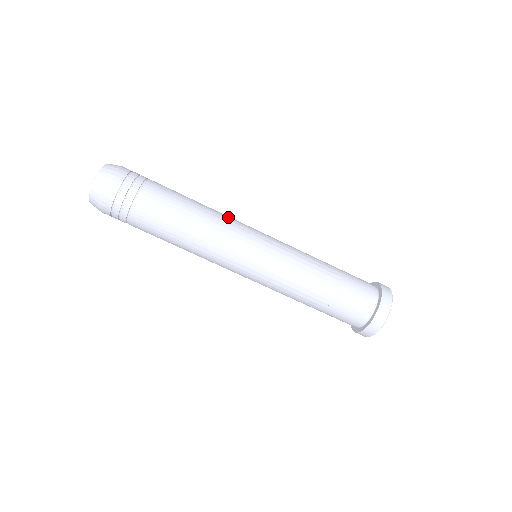
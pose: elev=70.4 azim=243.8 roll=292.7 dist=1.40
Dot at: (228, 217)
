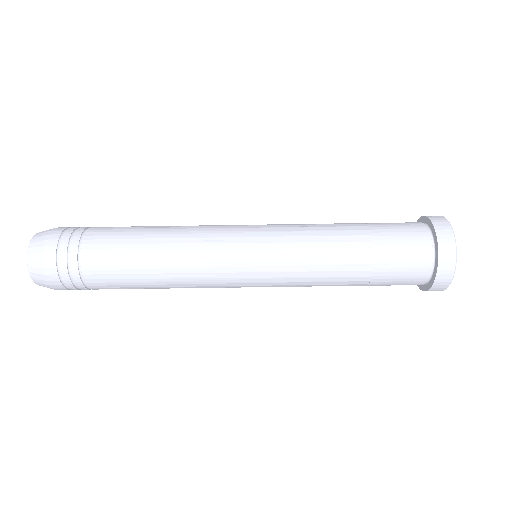
Dot at: (198, 231)
